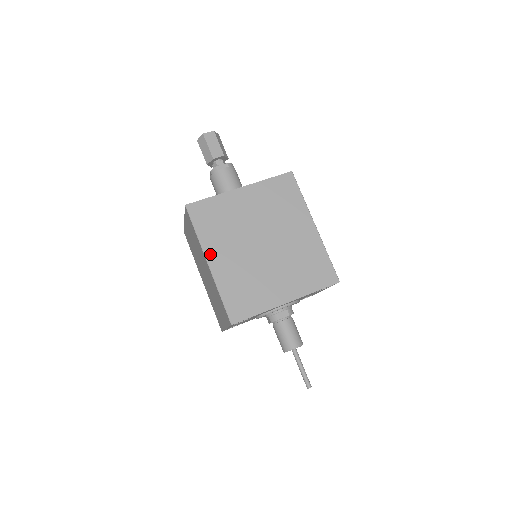
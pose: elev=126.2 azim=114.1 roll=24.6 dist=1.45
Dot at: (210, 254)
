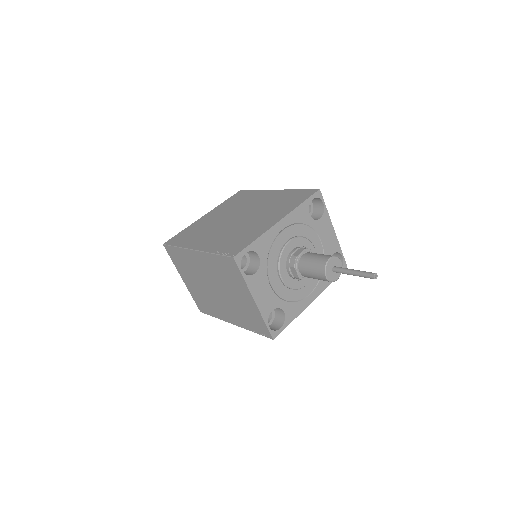
Dot at: (194, 246)
